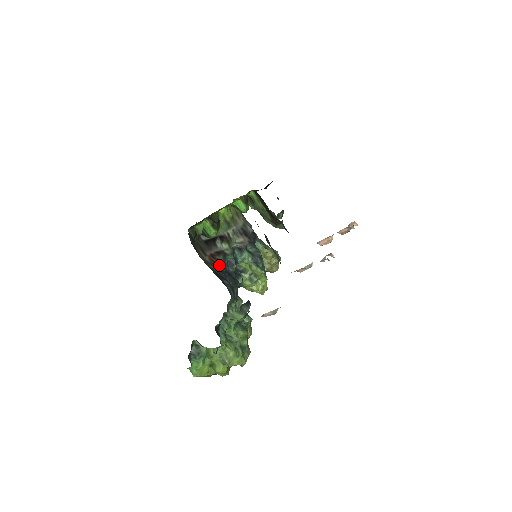
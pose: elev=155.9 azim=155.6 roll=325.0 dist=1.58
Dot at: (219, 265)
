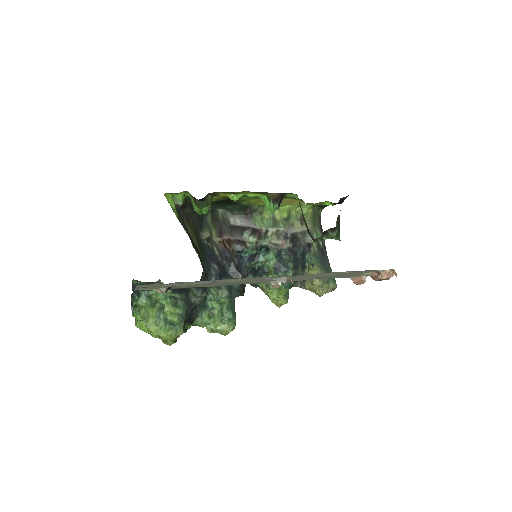
Dot at: (232, 253)
